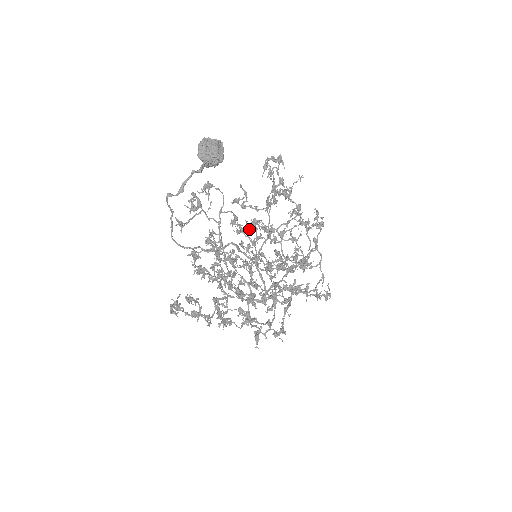
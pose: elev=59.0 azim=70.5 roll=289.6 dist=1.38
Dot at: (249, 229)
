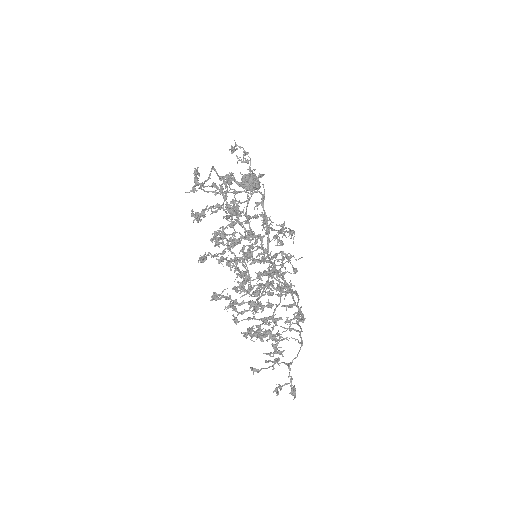
Dot at: (266, 219)
